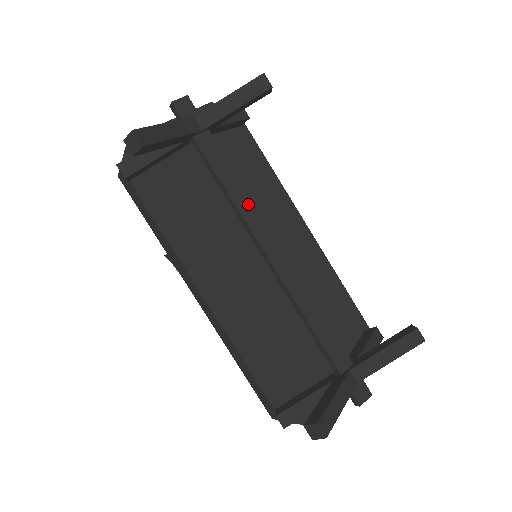
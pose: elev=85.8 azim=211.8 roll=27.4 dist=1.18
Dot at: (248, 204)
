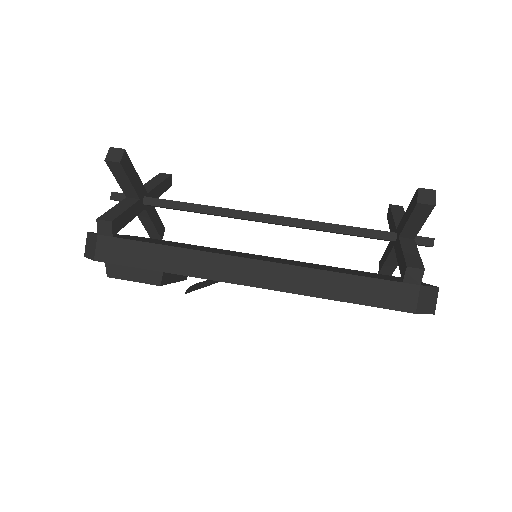
Dot at: occluded
